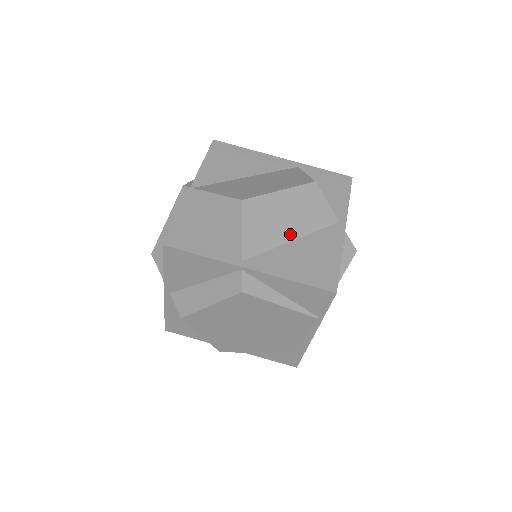
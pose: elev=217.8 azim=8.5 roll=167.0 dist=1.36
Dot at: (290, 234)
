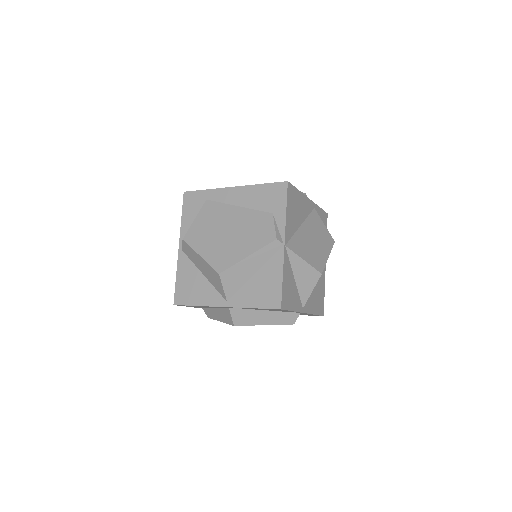
Dot at: occluded
